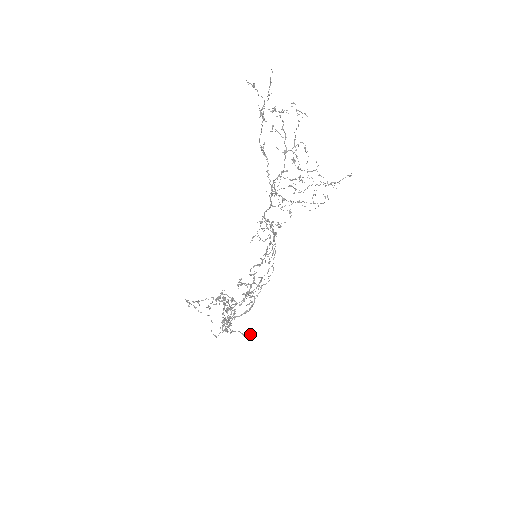
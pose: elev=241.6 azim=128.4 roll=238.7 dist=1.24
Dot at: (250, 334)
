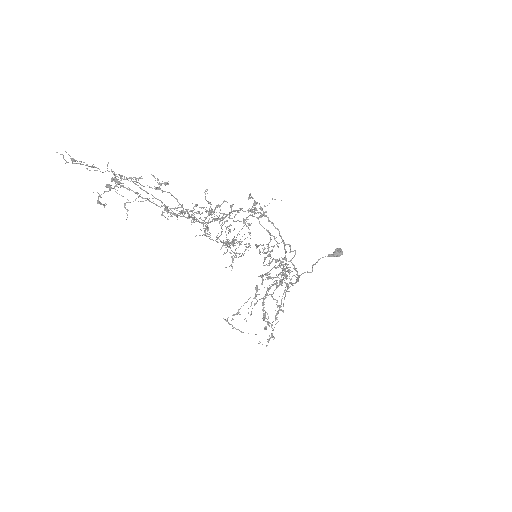
Dot at: (336, 253)
